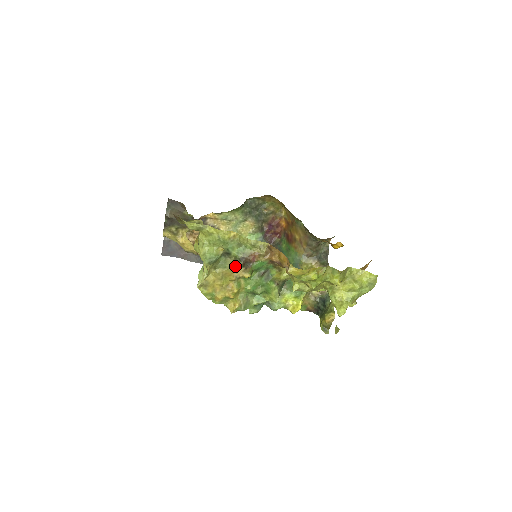
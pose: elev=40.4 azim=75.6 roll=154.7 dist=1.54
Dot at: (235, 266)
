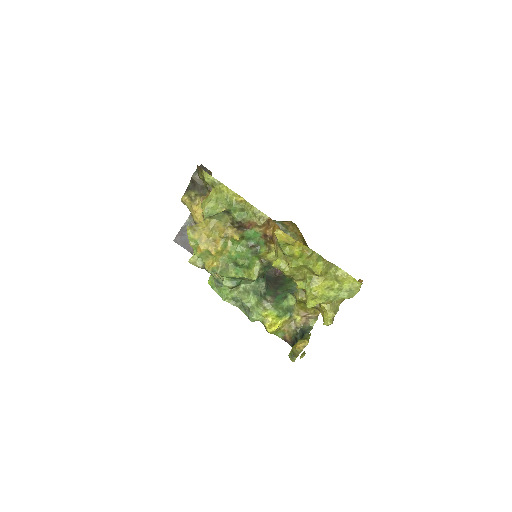
Dot at: (229, 224)
